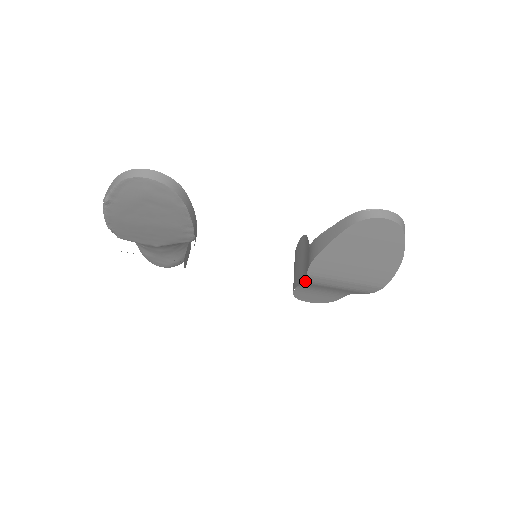
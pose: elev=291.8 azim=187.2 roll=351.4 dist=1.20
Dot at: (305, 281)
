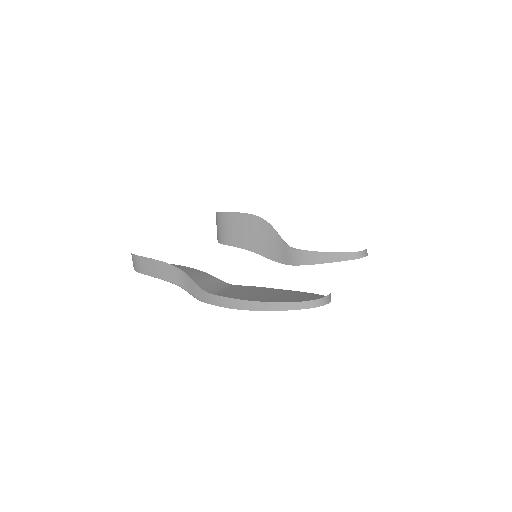
Dot at: (271, 259)
